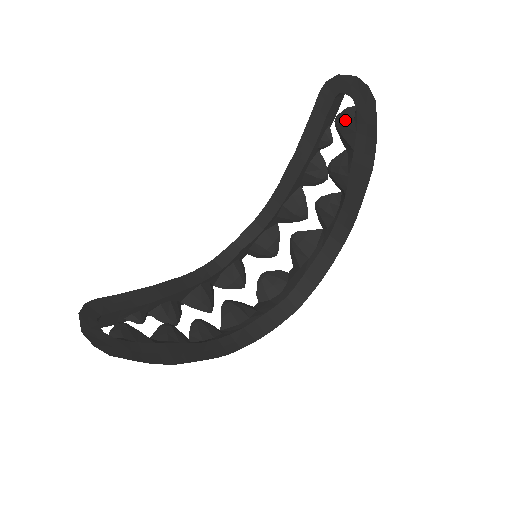
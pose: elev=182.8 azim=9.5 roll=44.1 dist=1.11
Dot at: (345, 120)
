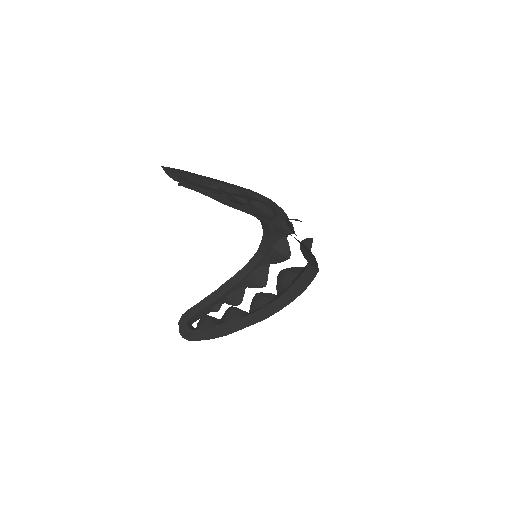
Dot at: occluded
